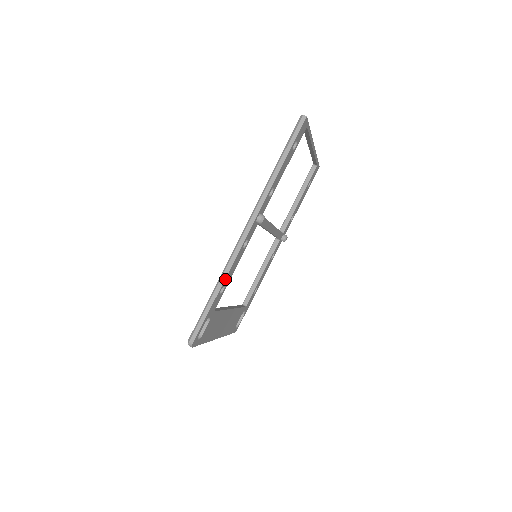
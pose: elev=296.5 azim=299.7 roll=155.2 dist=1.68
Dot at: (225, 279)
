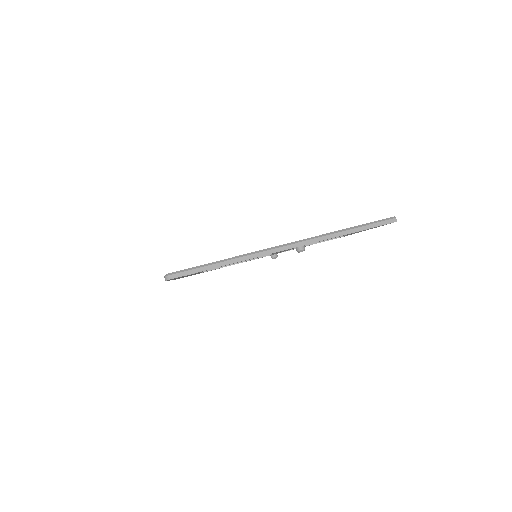
Dot at: occluded
